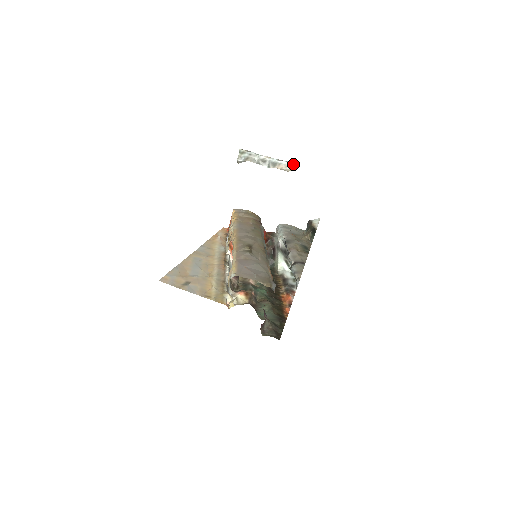
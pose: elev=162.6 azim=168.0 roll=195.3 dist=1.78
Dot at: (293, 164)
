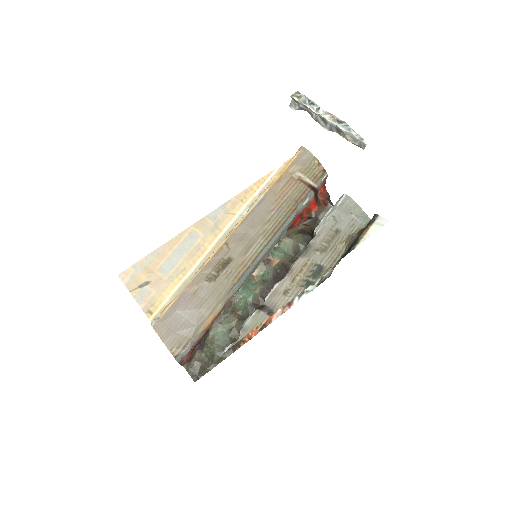
Dot at: (364, 142)
